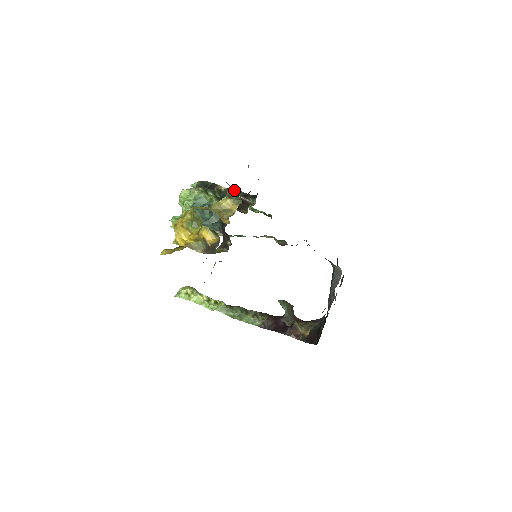
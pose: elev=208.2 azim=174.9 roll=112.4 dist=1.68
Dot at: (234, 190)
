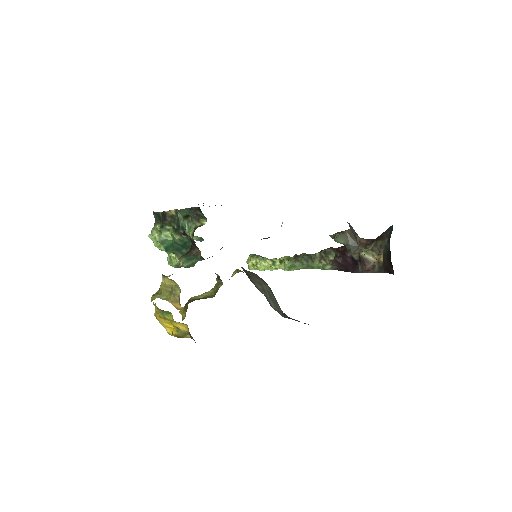
Dot at: (180, 212)
